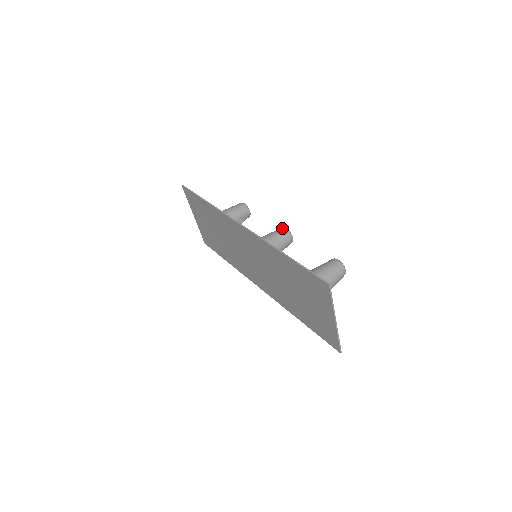
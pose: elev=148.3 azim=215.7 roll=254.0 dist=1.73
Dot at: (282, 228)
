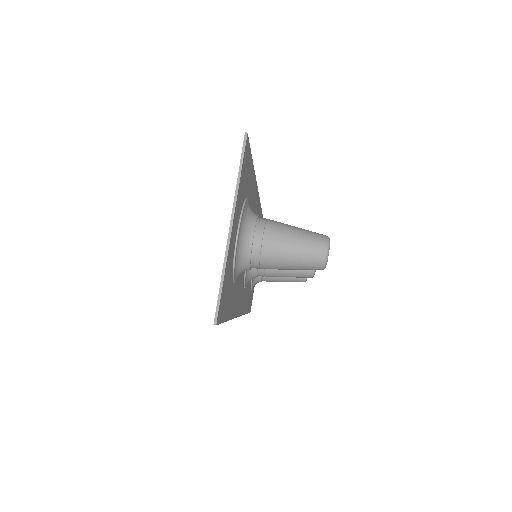
Dot at: occluded
